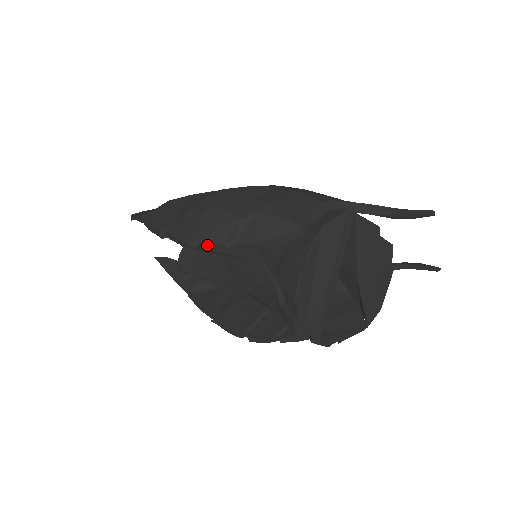
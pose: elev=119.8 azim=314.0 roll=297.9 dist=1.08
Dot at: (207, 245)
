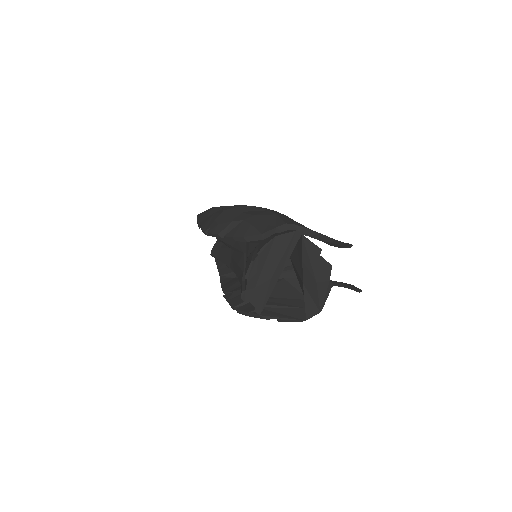
Dot at: (212, 234)
